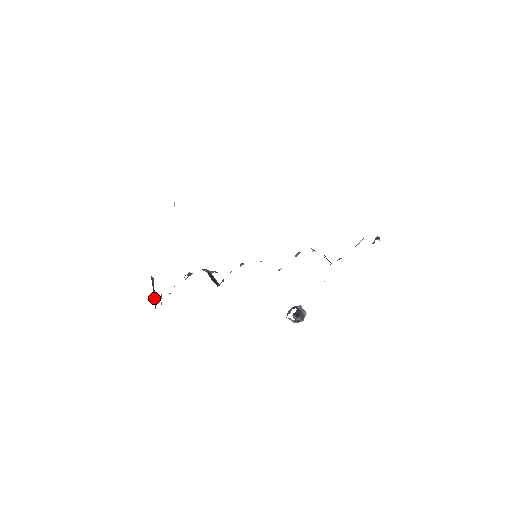
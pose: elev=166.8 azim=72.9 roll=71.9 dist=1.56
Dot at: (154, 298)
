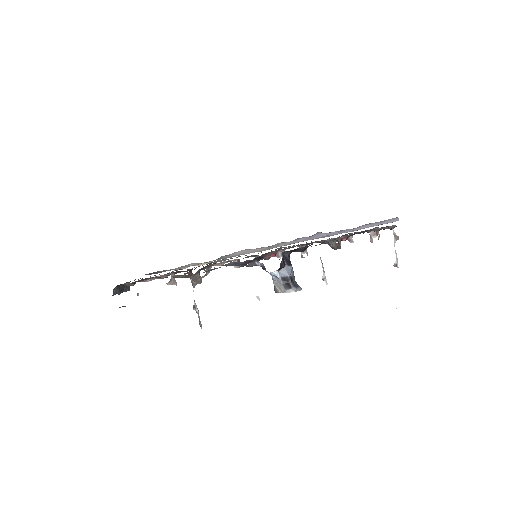
Dot at: (119, 288)
